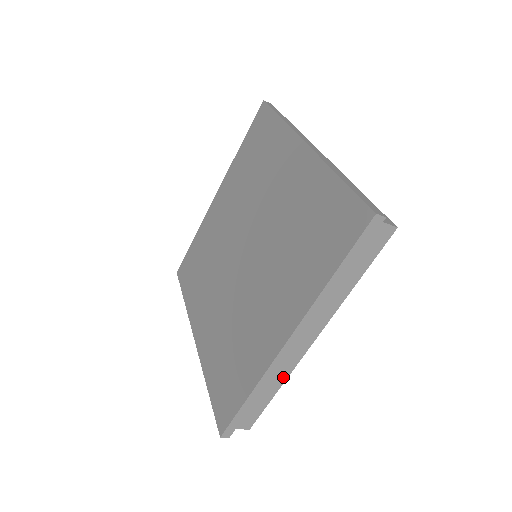
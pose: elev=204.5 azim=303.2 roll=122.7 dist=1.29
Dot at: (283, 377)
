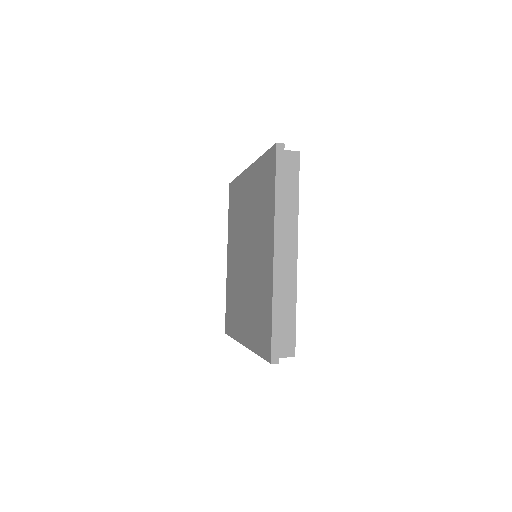
Dot at: (293, 292)
